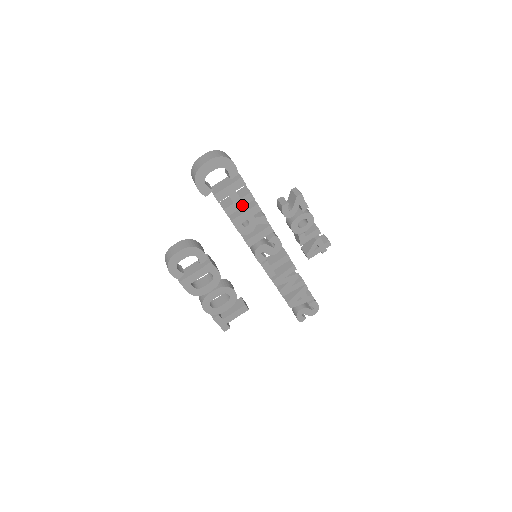
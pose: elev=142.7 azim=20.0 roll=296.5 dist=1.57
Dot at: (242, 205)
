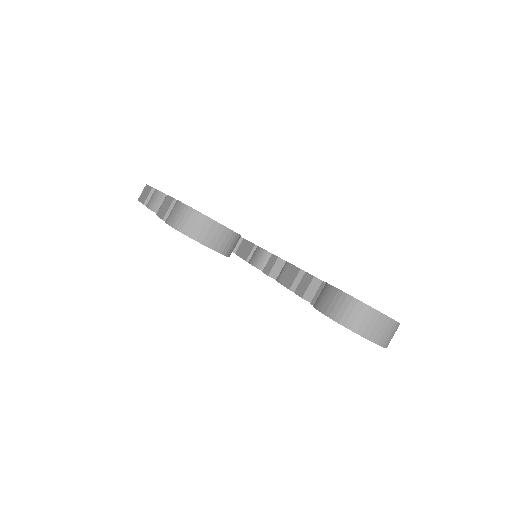
Dot at: occluded
